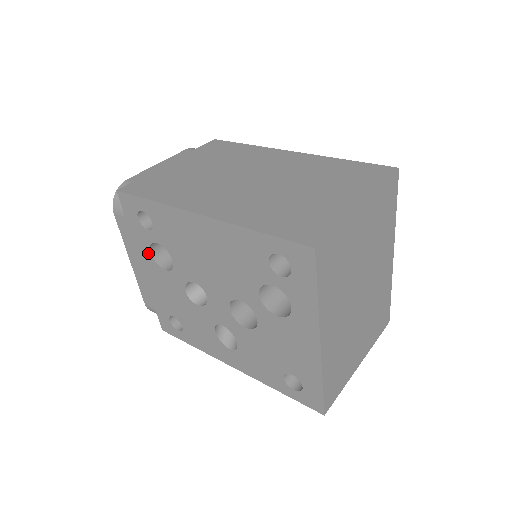
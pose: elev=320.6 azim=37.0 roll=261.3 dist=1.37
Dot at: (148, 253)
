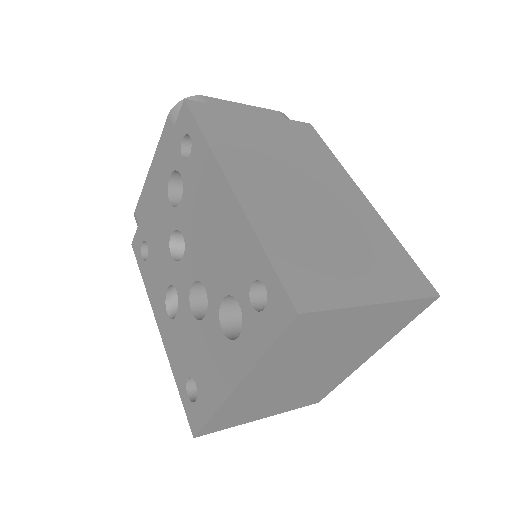
Dot at: (168, 175)
